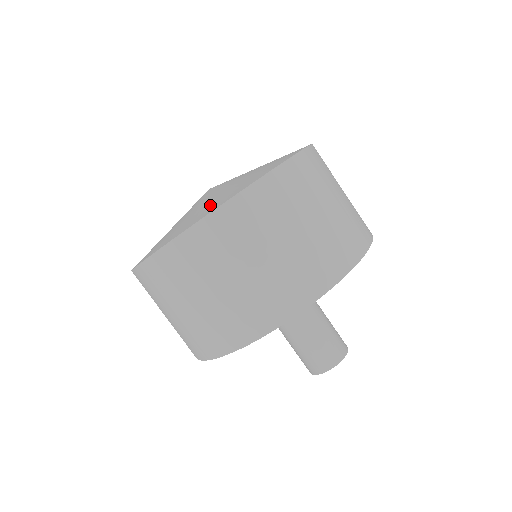
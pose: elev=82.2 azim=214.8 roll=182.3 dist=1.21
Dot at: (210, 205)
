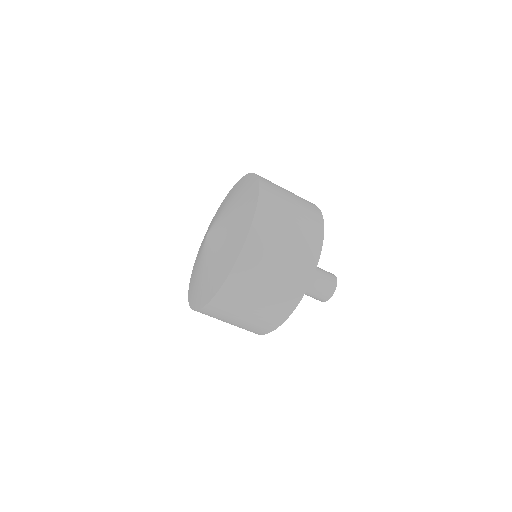
Dot at: (216, 274)
